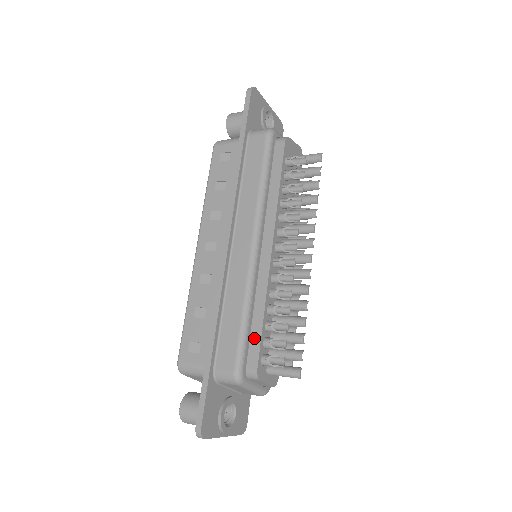
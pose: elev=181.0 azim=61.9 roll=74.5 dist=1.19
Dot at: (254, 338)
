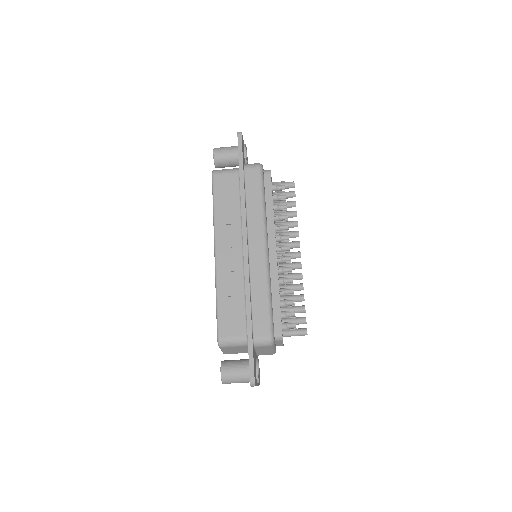
Dot at: (275, 312)
